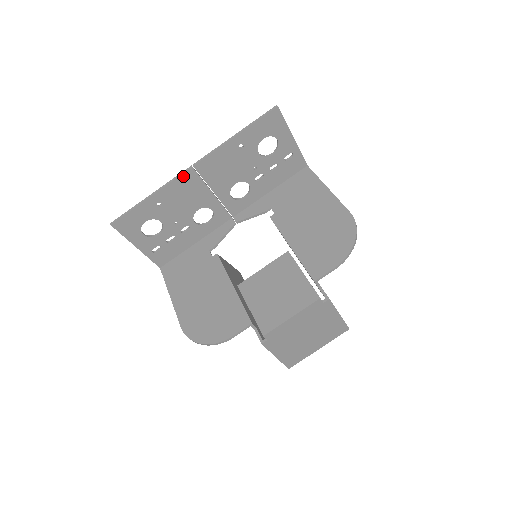
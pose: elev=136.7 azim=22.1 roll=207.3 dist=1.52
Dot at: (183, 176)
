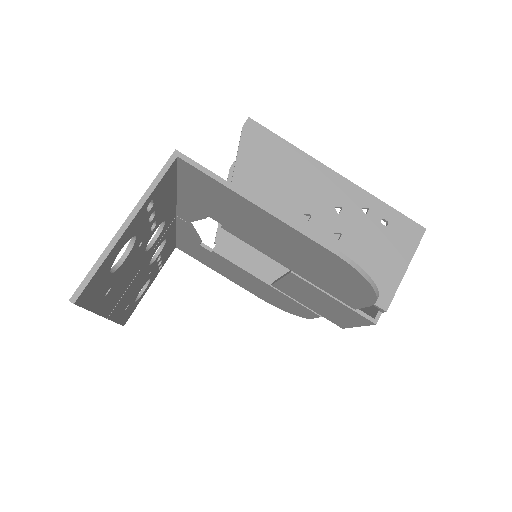
Dot at: (112, 316)
